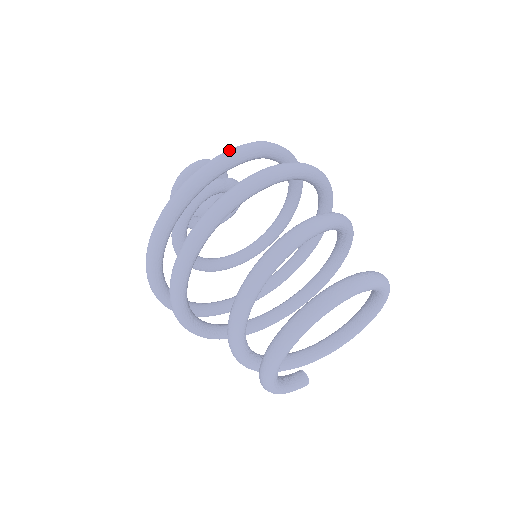
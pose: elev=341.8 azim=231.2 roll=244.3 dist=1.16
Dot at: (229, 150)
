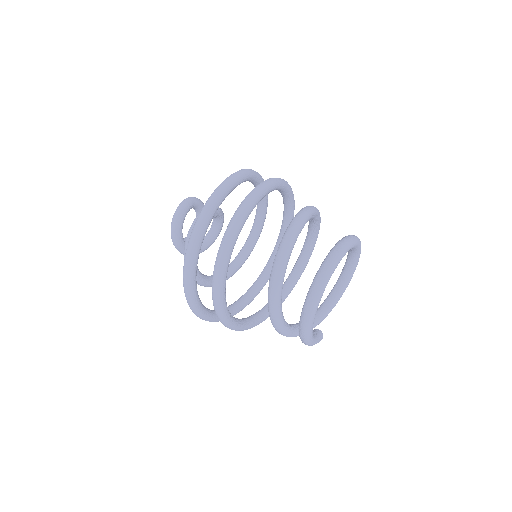
Dot at: (230, 176)
